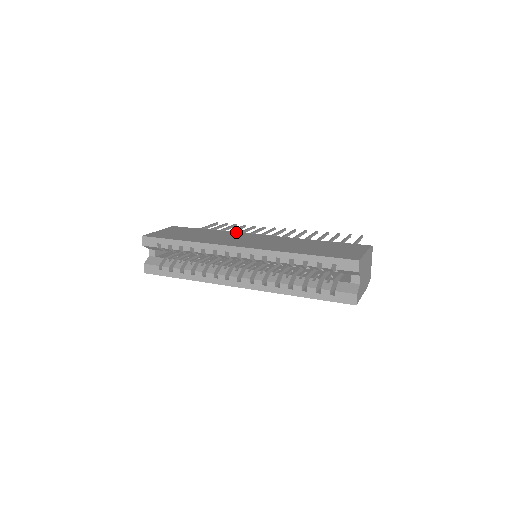
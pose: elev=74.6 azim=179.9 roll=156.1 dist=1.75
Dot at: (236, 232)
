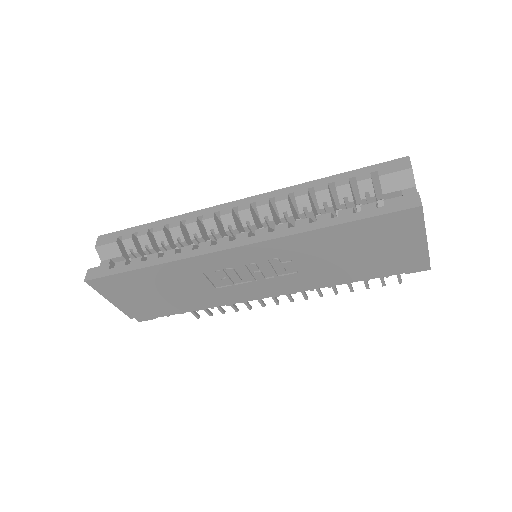
Dot at: occluded
